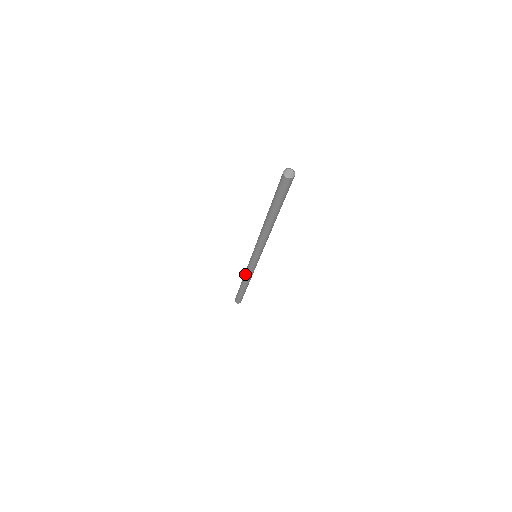
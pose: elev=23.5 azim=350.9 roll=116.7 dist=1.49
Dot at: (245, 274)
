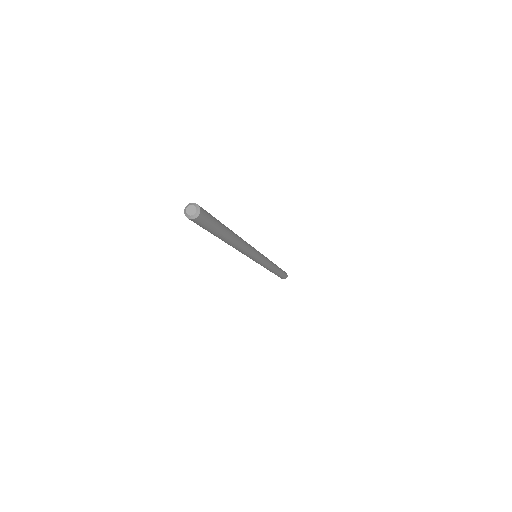
Dot at: occluded
